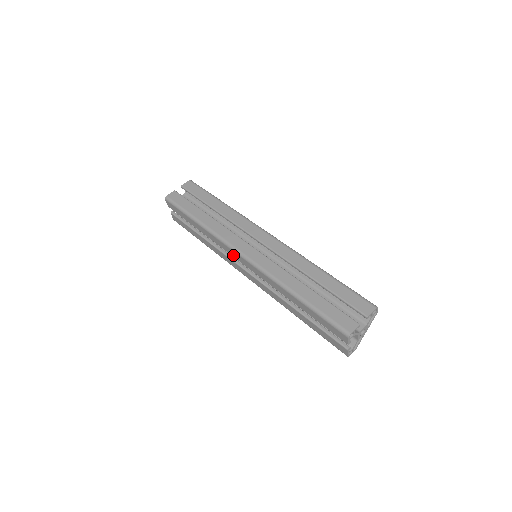
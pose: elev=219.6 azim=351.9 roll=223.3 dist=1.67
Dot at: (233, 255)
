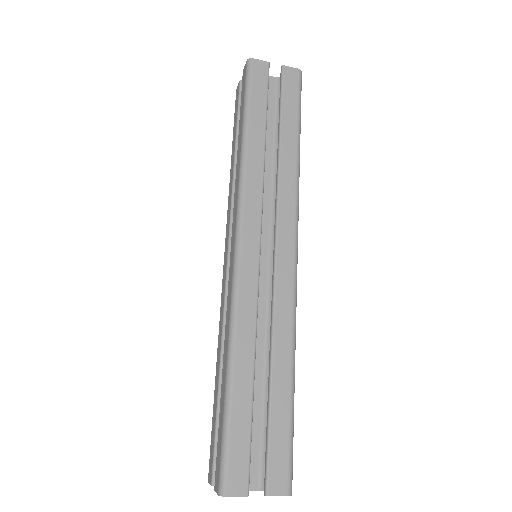
Dot at: (233, 227)
